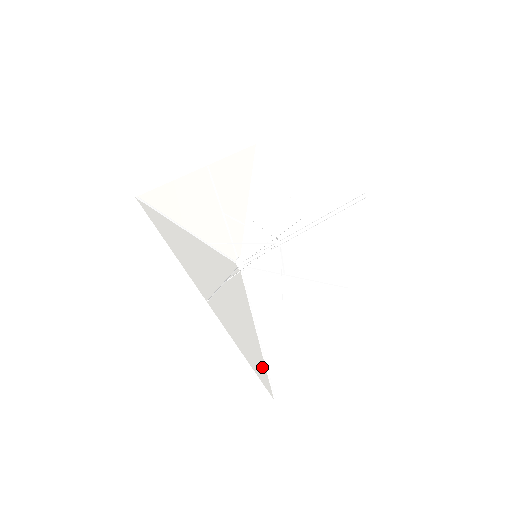
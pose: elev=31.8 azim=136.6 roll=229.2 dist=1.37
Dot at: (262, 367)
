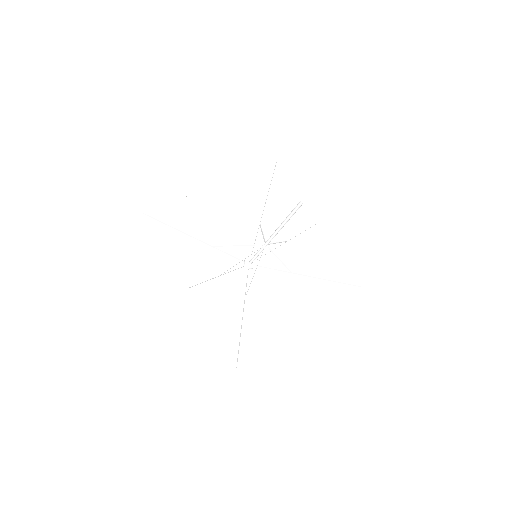
Dot at: (234, 343)
